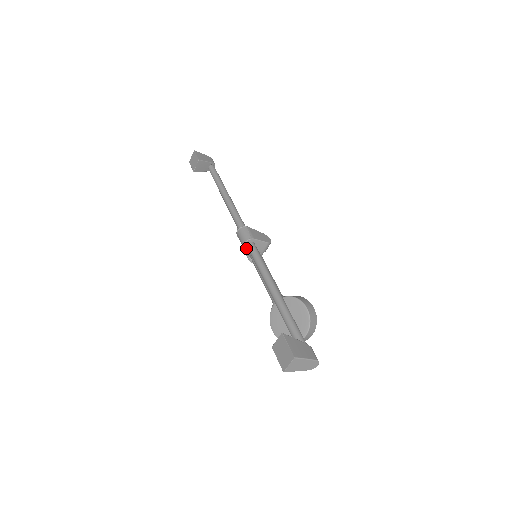
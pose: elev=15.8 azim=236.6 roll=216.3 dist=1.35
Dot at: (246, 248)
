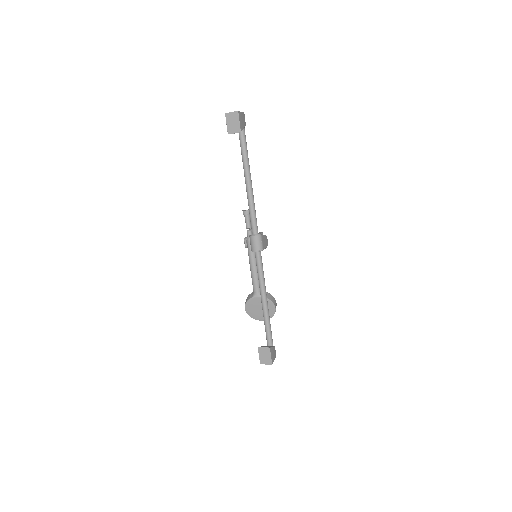
Dot at: (253, 251)
